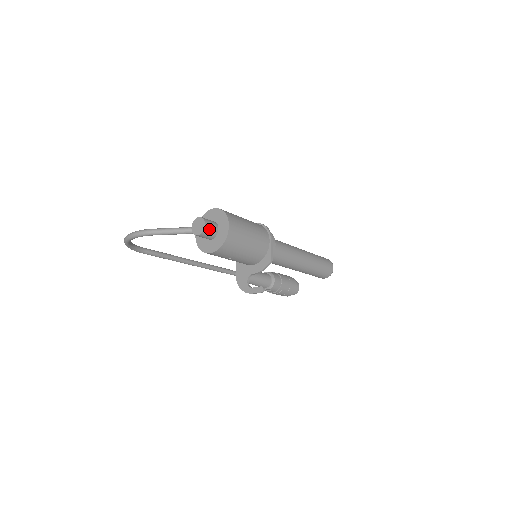
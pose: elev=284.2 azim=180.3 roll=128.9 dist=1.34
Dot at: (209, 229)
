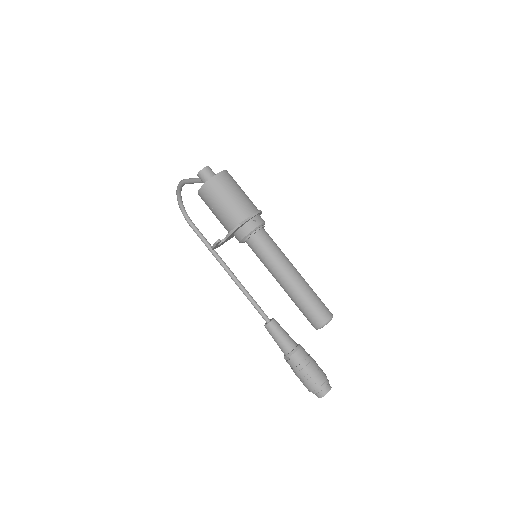
Dot at: (207, 172)
